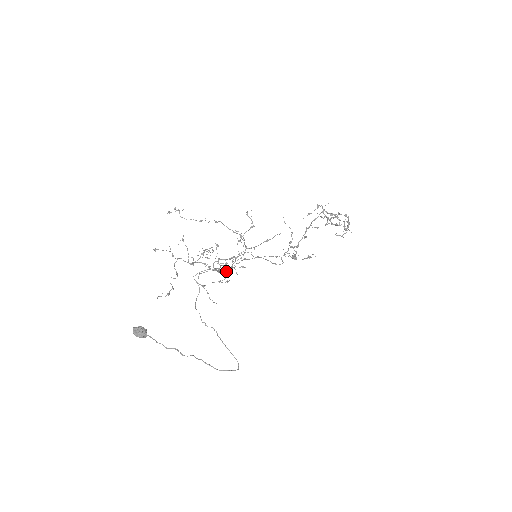
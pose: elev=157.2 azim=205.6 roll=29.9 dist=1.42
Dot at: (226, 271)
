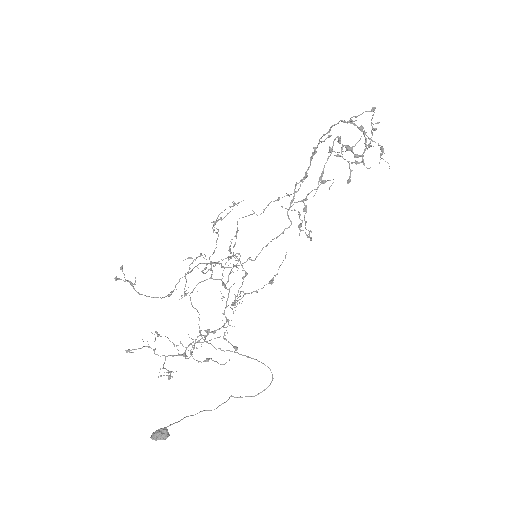
Dot at: (215, 222)
